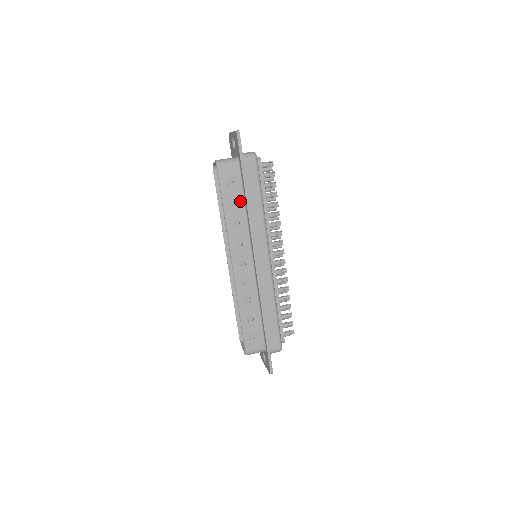
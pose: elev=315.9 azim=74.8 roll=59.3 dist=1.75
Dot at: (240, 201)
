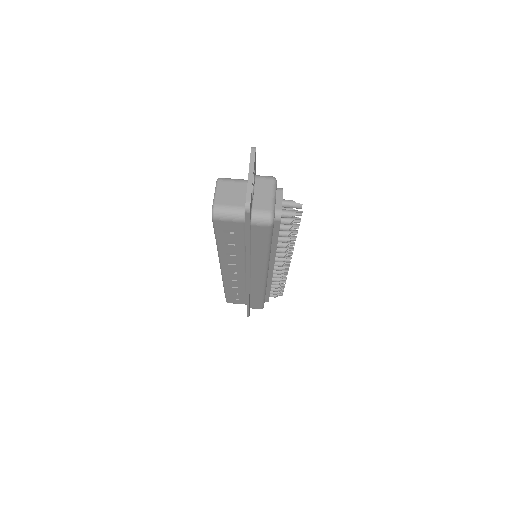
Dot at: (240, 244)
